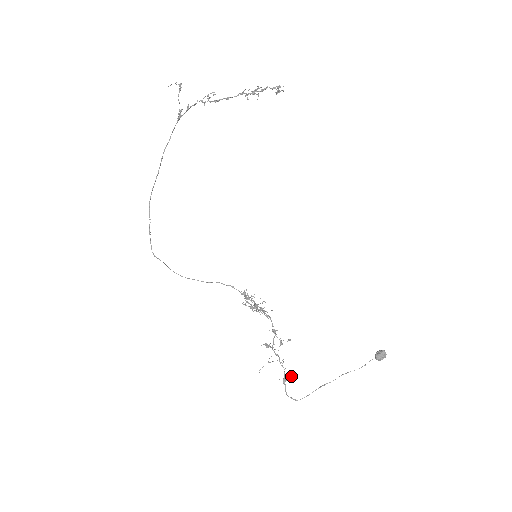
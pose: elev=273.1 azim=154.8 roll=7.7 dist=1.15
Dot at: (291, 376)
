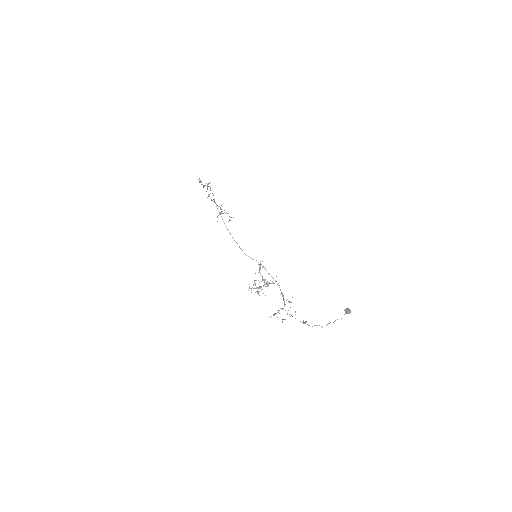
Dot at: (306, 321)
